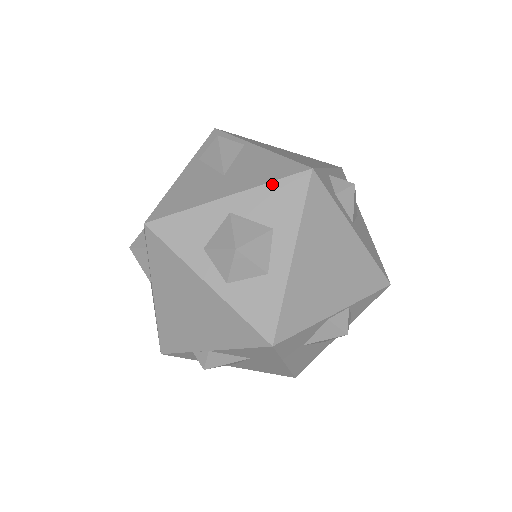
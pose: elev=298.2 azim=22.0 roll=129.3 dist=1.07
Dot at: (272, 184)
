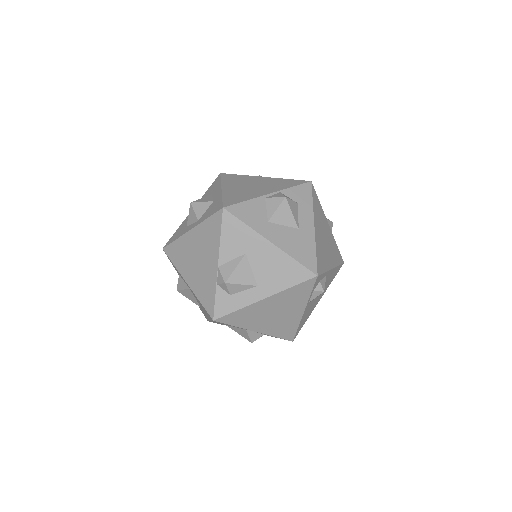
Dot at: (207, 190)
